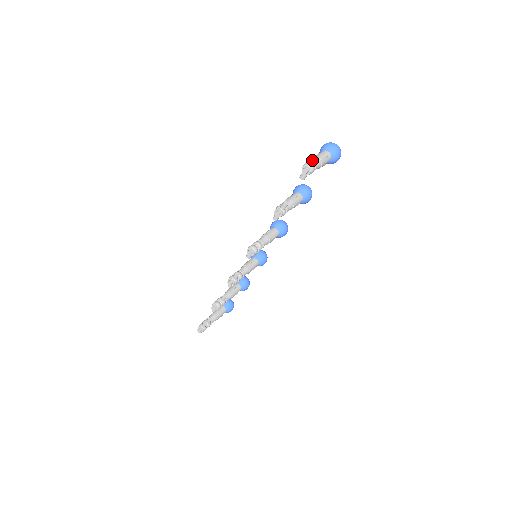
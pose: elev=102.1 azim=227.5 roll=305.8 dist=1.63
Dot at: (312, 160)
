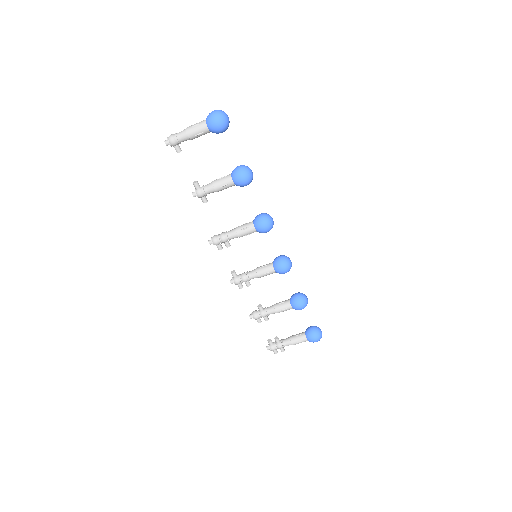
Dot at: (181, 132)
